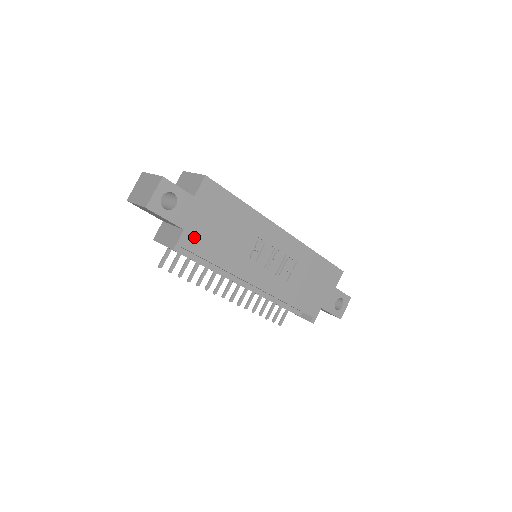
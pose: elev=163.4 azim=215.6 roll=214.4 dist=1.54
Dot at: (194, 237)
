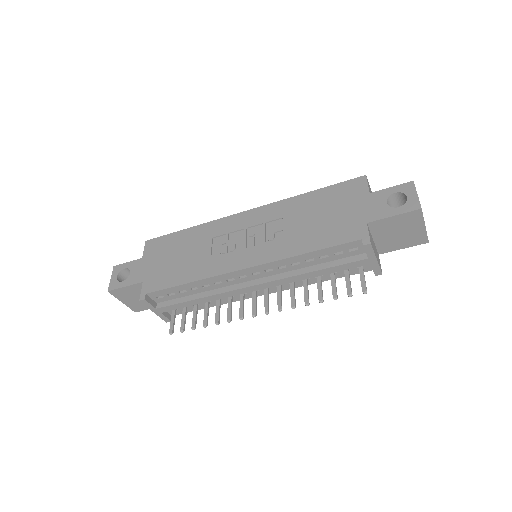
Dot at: (154, 280)
